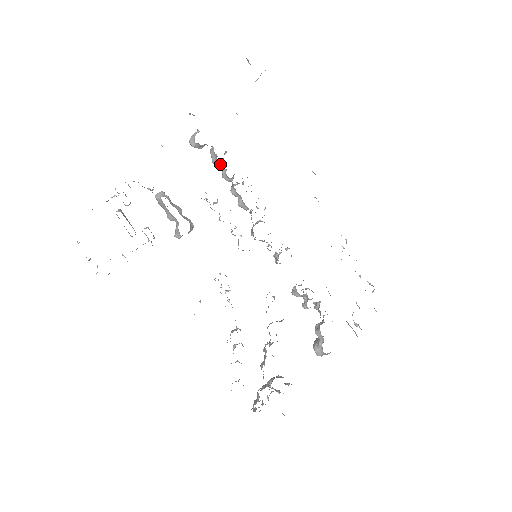
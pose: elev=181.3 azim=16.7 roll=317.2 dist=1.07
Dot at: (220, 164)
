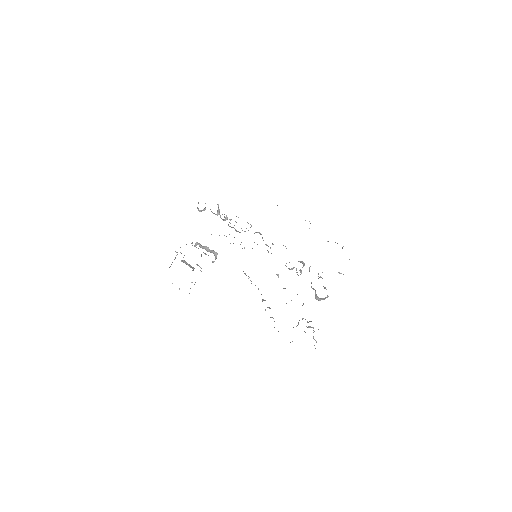
Dot at: (216, 214)
